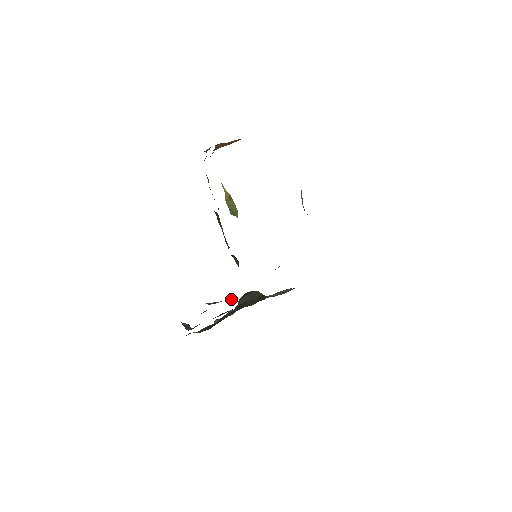
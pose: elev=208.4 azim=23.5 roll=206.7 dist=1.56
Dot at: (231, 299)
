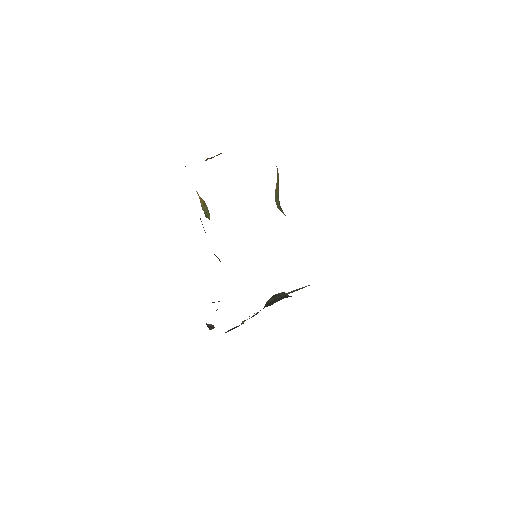
Dot at: occluded
